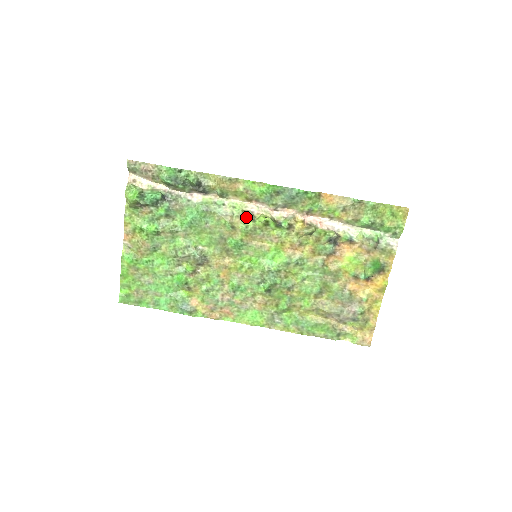
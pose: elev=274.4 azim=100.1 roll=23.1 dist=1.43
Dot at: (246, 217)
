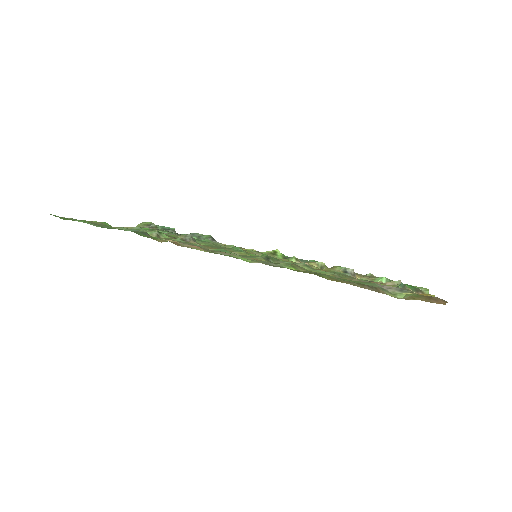
Dot at: occluded
